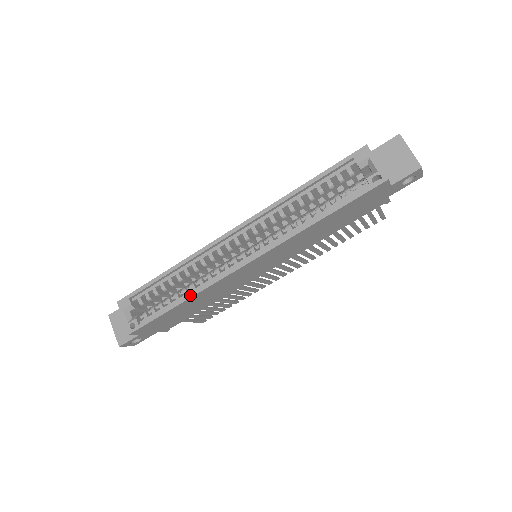
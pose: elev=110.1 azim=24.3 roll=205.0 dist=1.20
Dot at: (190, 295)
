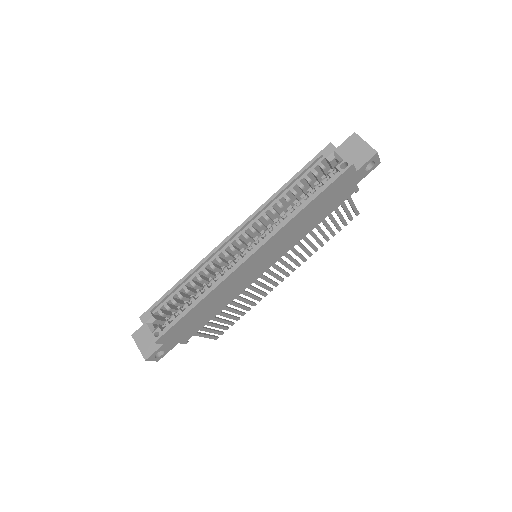
Dot at: (205, 294)
